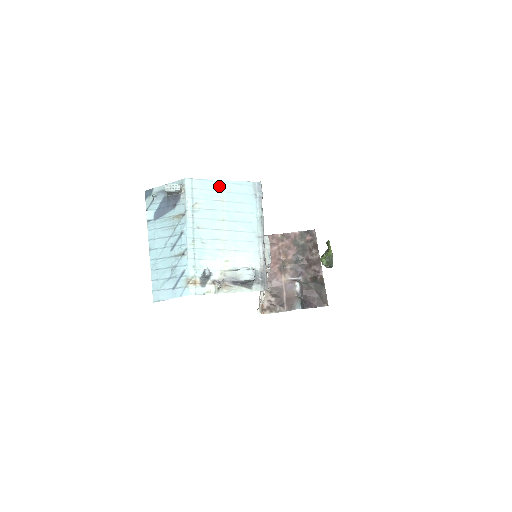
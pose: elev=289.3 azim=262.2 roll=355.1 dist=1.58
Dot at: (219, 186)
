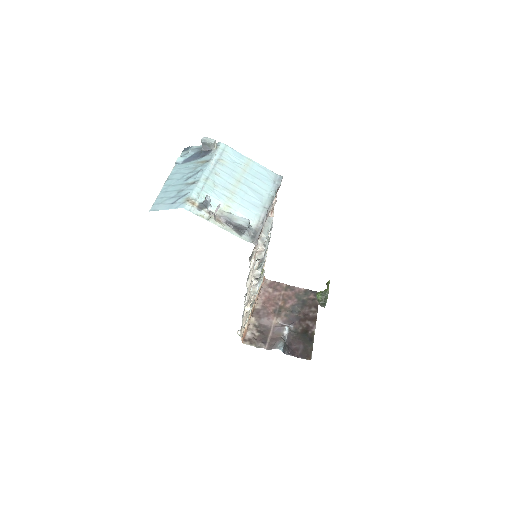
Dot at: (246, 161)
